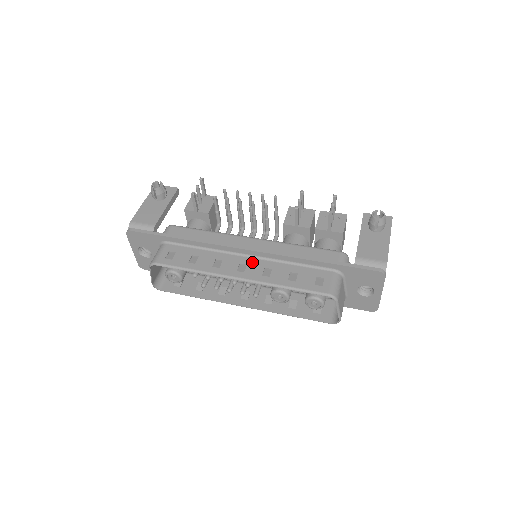
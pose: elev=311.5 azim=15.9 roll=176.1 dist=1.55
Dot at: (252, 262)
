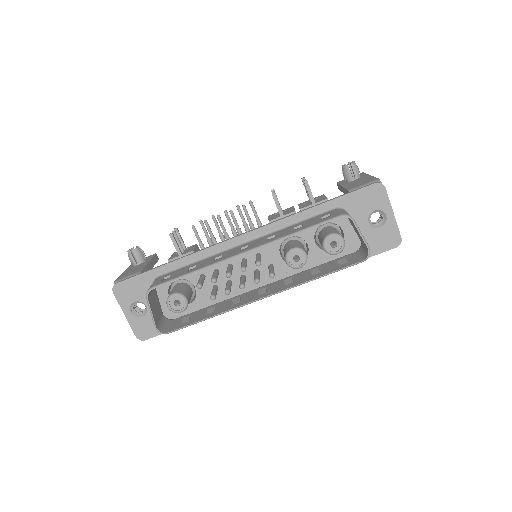
Dot at: (252, 242)
